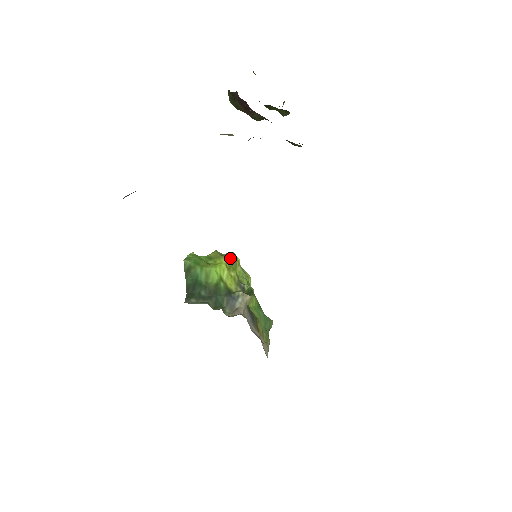
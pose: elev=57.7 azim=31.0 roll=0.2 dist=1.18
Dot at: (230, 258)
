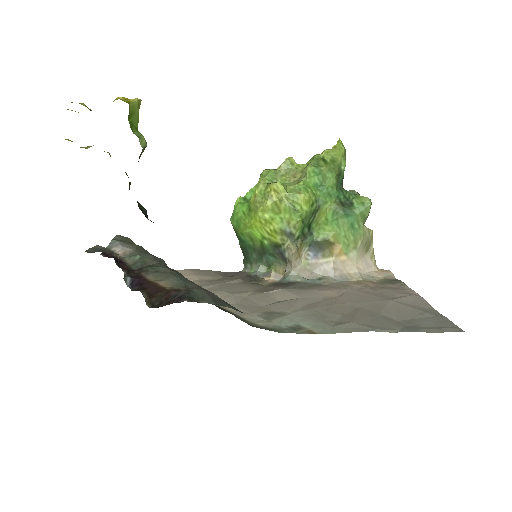
Dot at: (264, 208)
